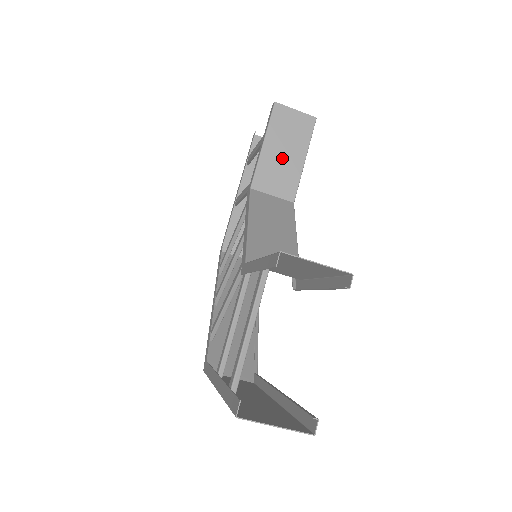
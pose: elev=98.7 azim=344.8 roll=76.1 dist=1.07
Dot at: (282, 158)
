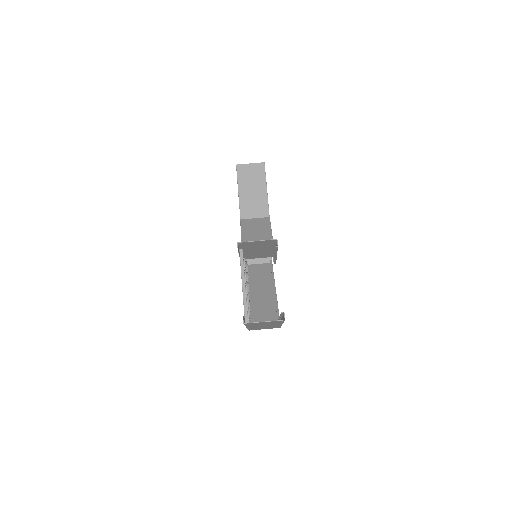
Dot at: (252, 194)
